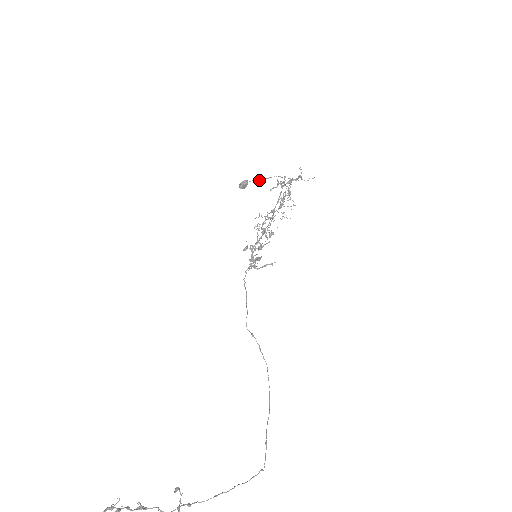
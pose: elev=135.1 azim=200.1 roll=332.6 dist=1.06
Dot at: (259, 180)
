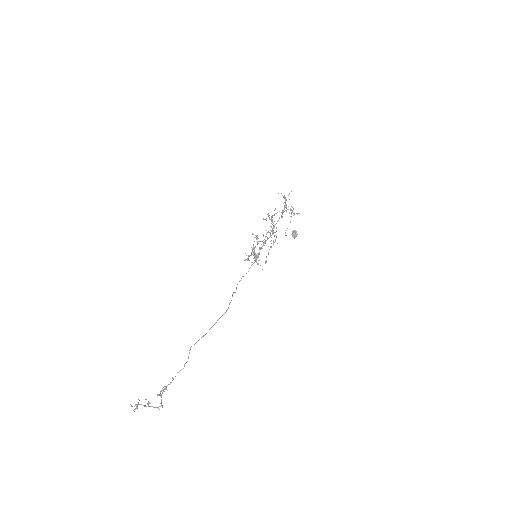
Dot at: occluded
